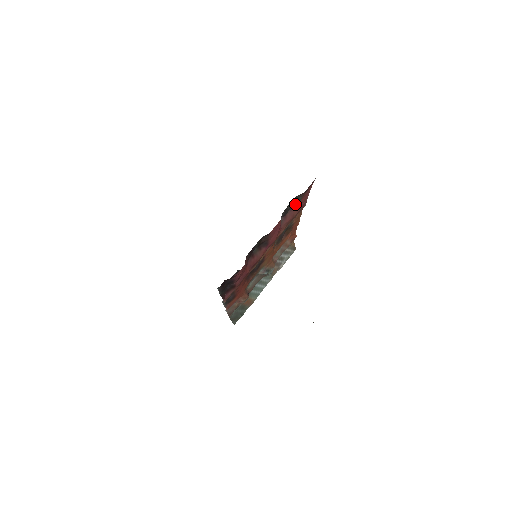
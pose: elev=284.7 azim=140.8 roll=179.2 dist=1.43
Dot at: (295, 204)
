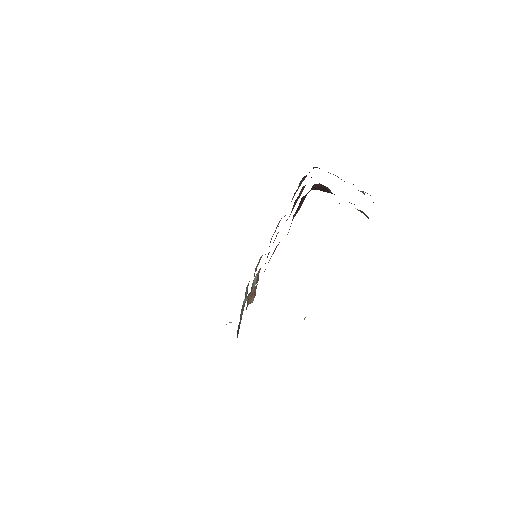
Dot at: occluded
